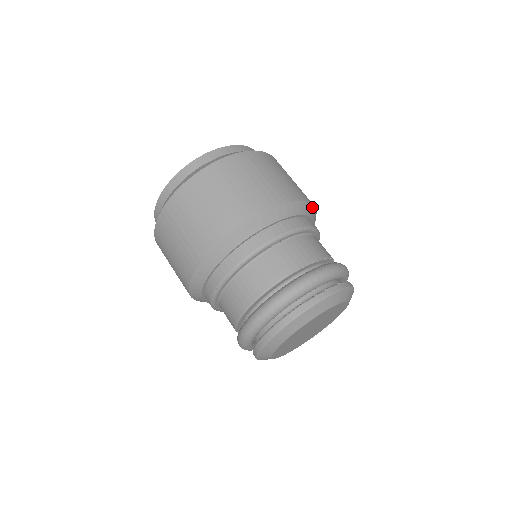
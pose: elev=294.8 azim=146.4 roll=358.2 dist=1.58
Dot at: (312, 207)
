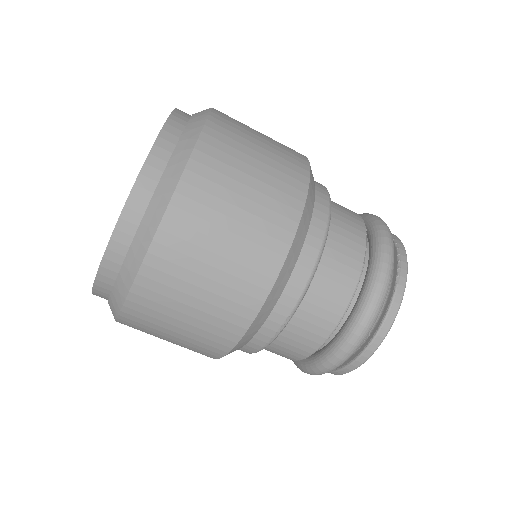
Dot at: occluded
